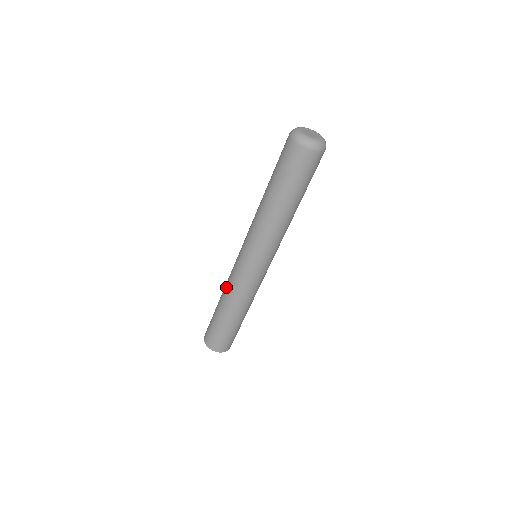
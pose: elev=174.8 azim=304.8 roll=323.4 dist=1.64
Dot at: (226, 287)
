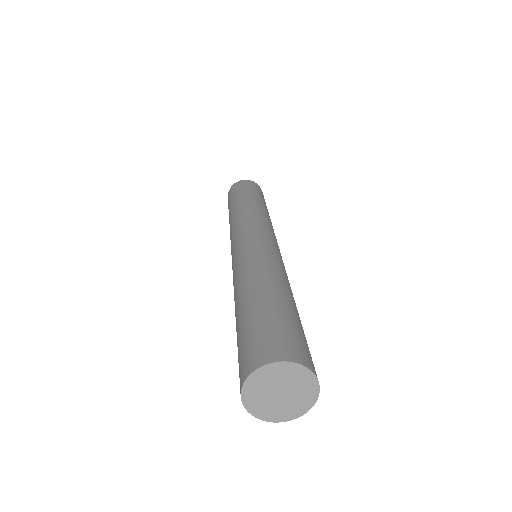
Dot at: occluded
